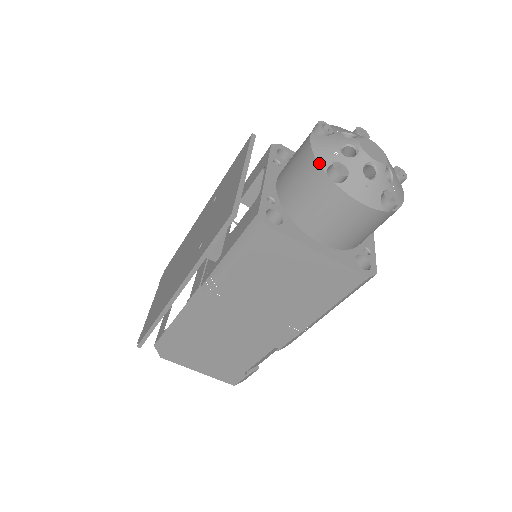
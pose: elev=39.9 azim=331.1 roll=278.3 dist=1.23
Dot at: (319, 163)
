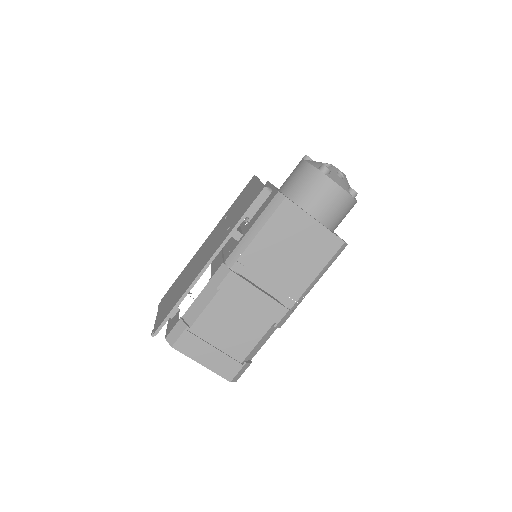
Dot at: (313, 165)
